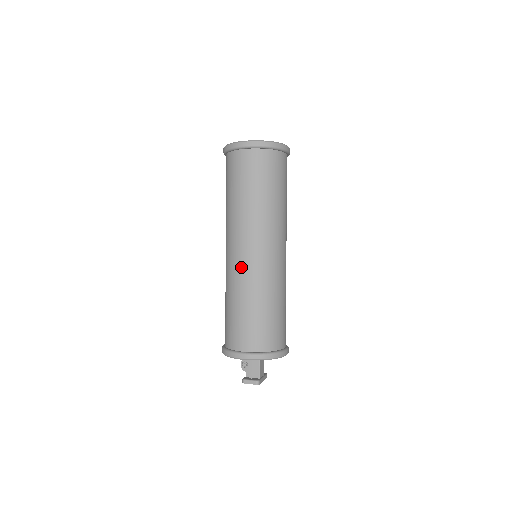
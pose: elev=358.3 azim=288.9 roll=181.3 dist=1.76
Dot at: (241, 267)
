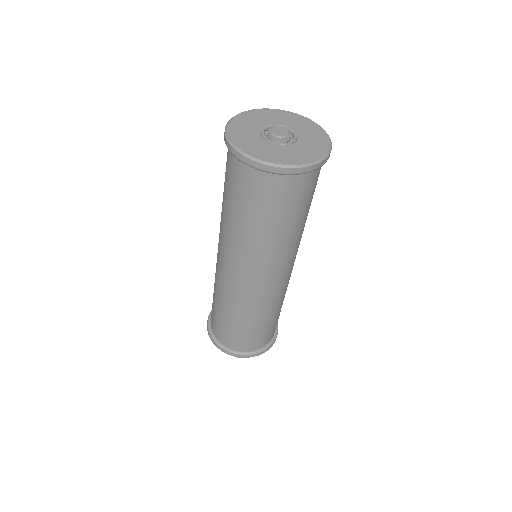
Dot at: (232, 287)
